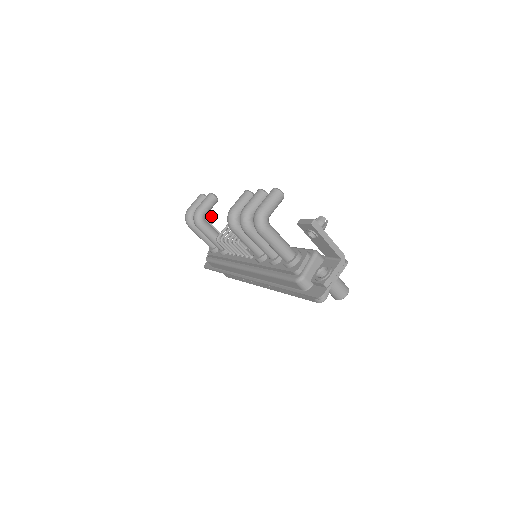
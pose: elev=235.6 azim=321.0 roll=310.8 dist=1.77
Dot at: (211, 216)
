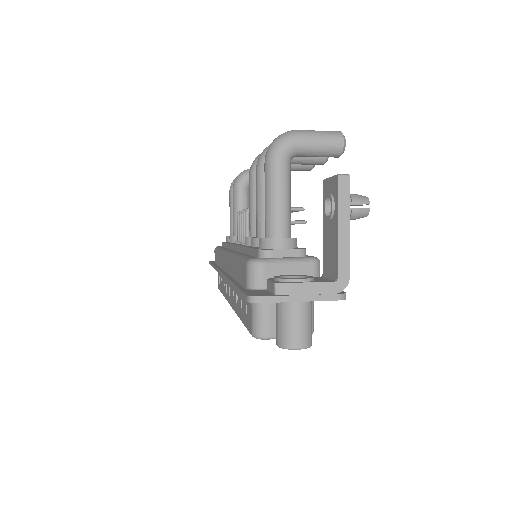
Dot at: occluded
